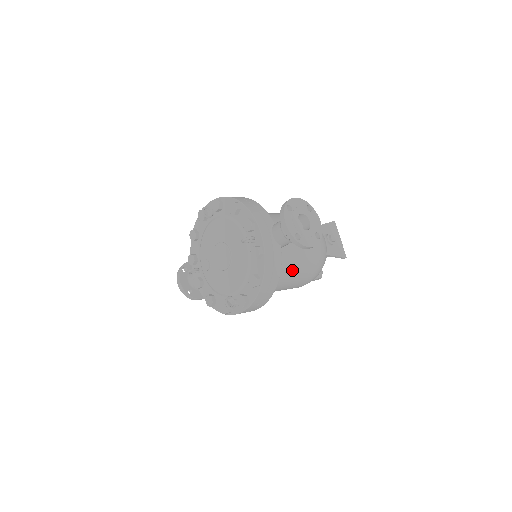
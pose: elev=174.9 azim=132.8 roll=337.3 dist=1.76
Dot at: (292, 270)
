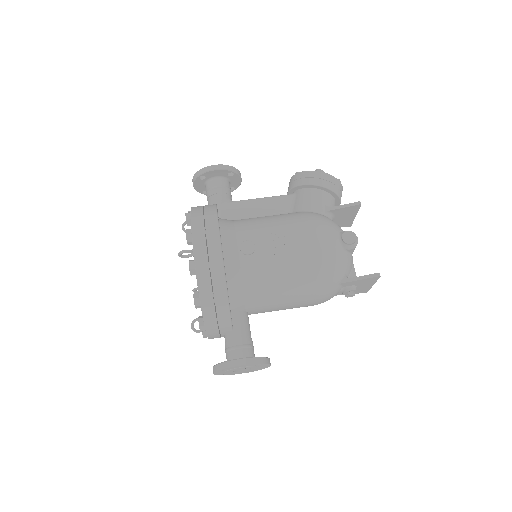
Dot at: occluded
